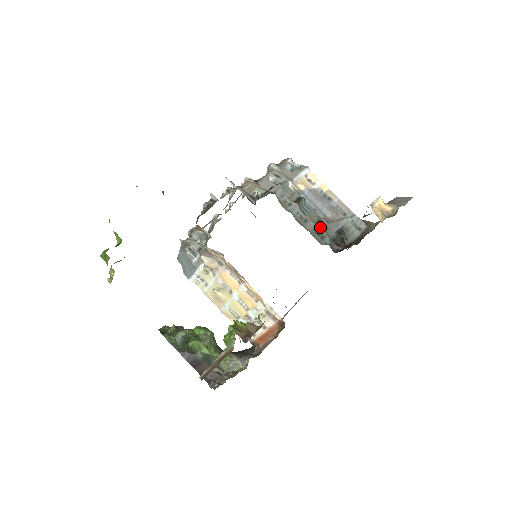
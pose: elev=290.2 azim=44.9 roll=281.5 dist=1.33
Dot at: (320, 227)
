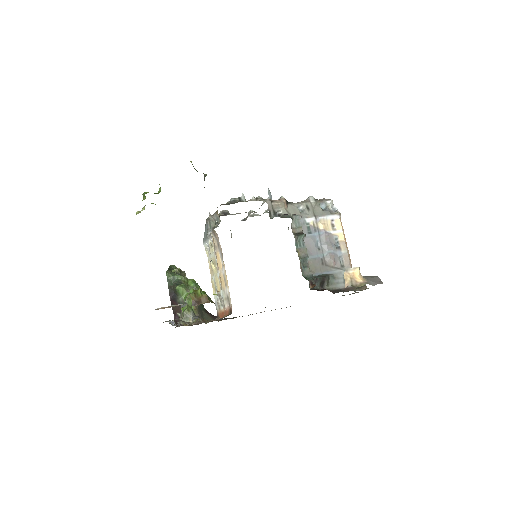
Dot at: (302, 262)
